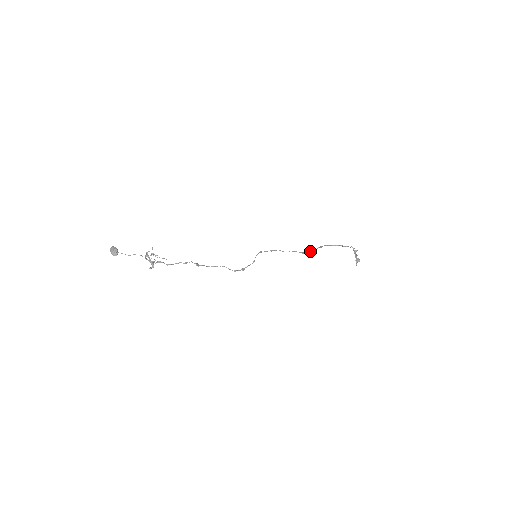
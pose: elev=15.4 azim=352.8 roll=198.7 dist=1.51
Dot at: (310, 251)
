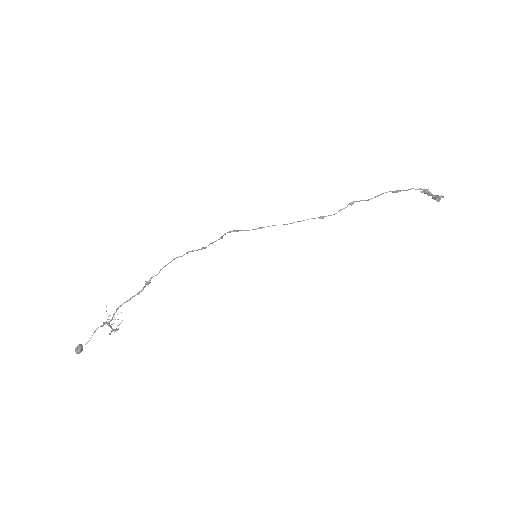
Dot at: (335, 213)
